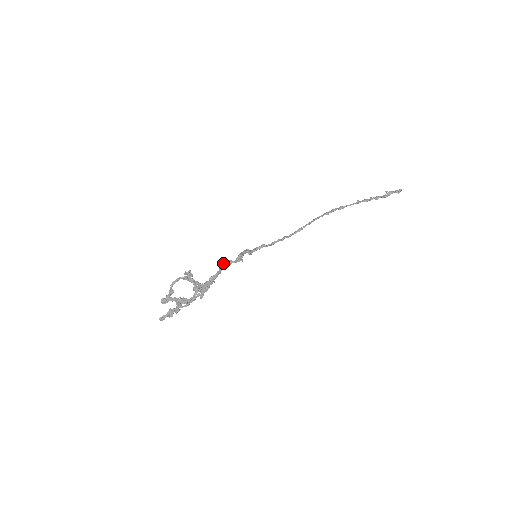
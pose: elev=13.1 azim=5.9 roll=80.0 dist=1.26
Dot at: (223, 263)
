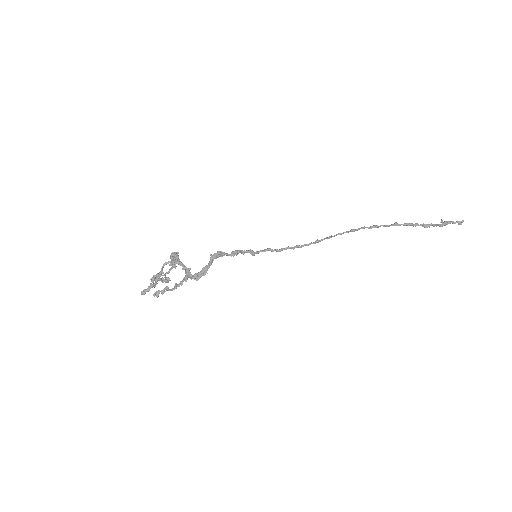
Dot at: (214, 253)
